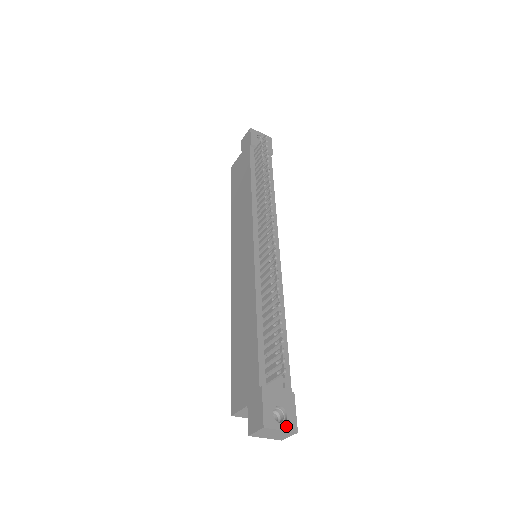
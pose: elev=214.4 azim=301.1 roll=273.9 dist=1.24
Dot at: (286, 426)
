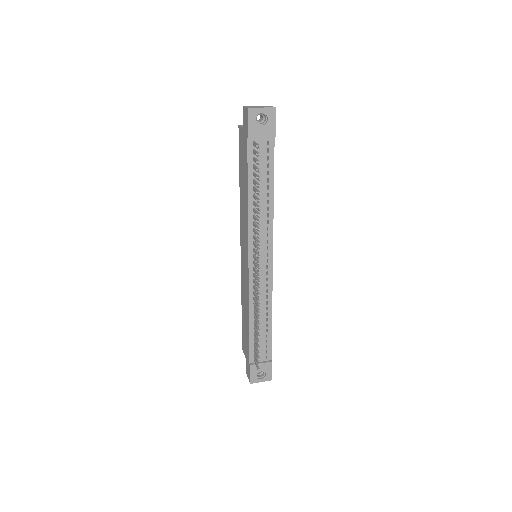
Dot at: (264, 379)
